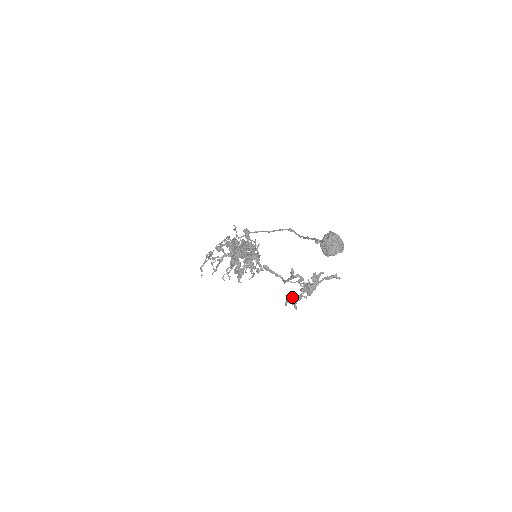
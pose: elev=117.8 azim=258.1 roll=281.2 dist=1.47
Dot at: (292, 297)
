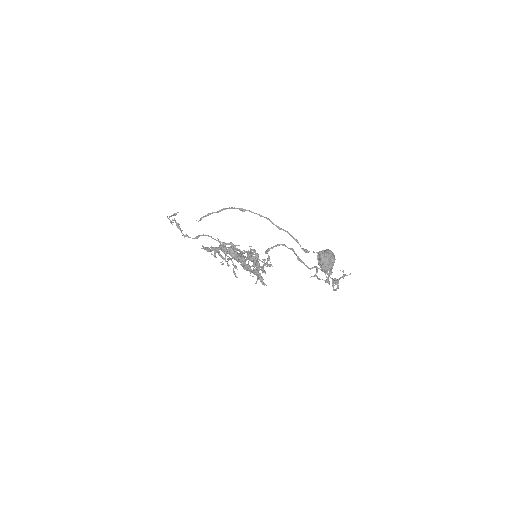
Dot at: occluded
